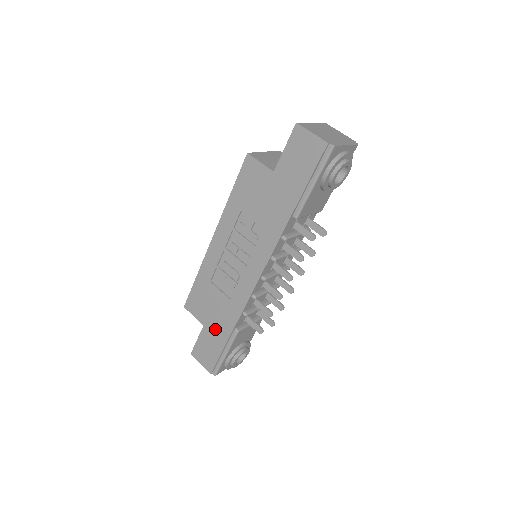
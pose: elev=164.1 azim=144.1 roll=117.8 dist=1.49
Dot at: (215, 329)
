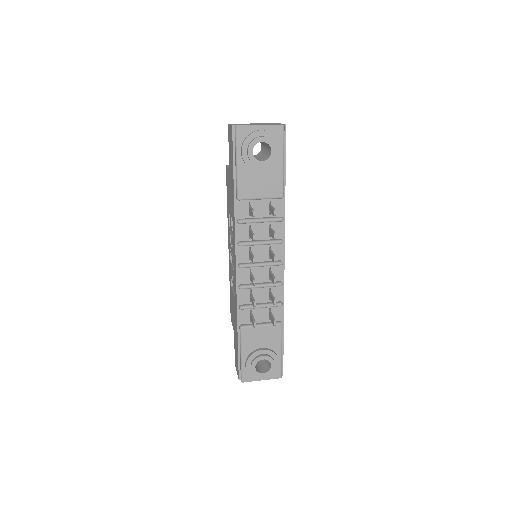
Dot at: (235, 331)
